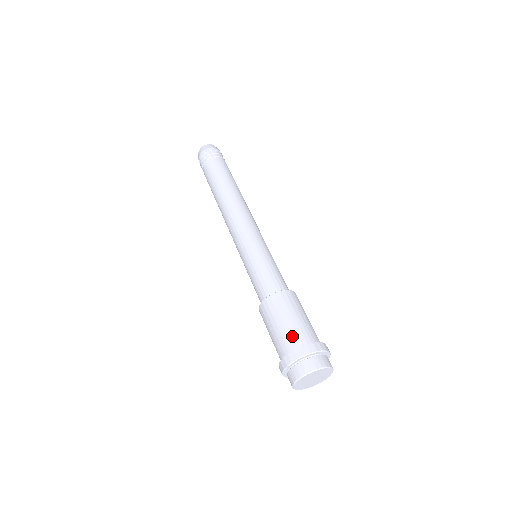
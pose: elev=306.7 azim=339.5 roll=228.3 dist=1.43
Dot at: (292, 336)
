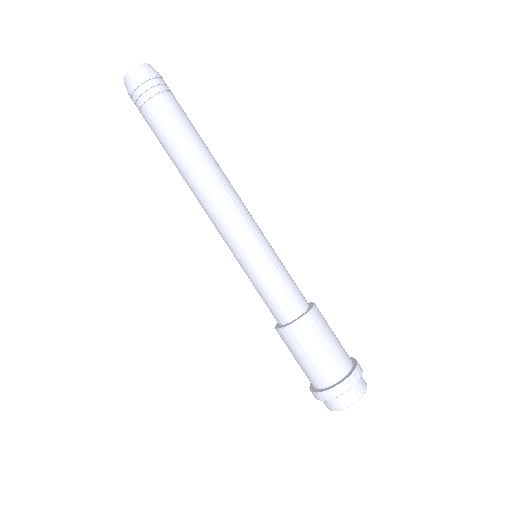
Dot at: (318, 375)
